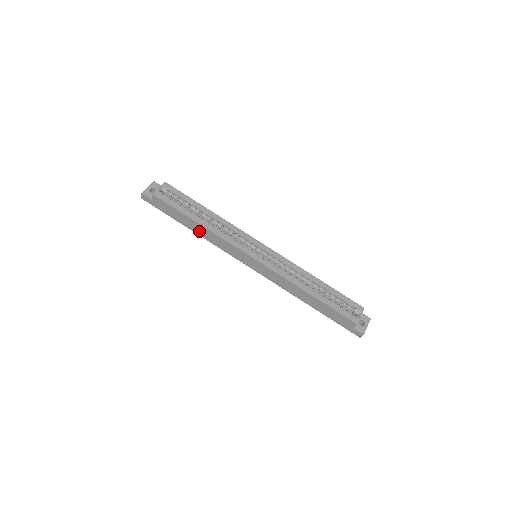
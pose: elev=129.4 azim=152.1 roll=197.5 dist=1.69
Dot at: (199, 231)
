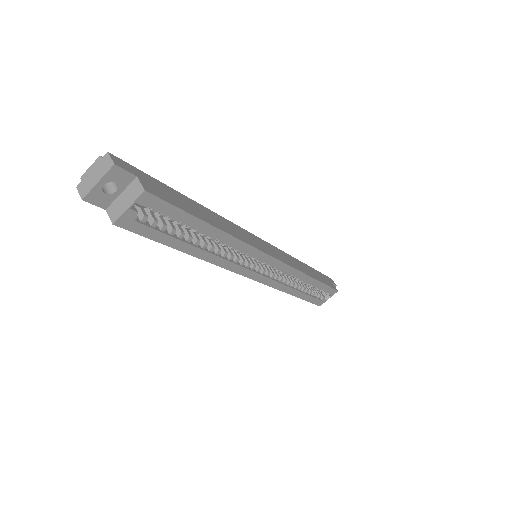
Dot at: occluded
